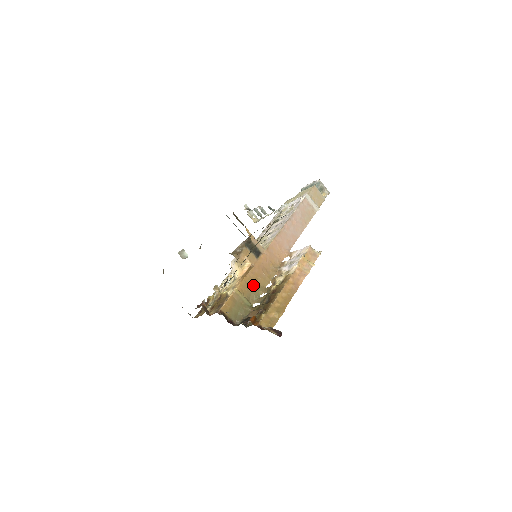
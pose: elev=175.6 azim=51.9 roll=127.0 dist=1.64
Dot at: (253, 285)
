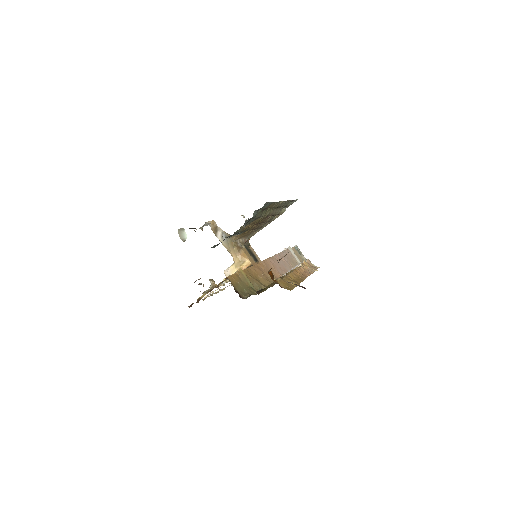
Dot at: (255, 278)
